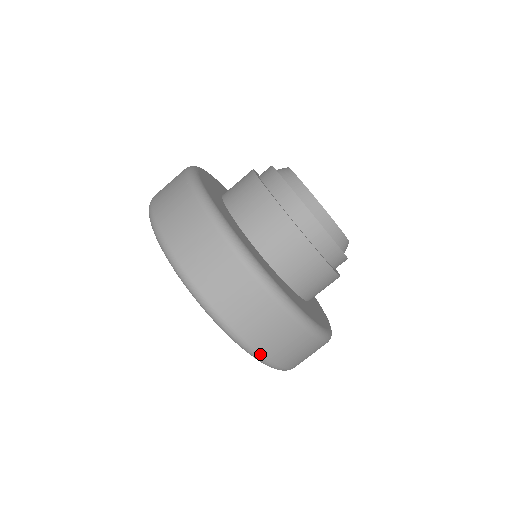
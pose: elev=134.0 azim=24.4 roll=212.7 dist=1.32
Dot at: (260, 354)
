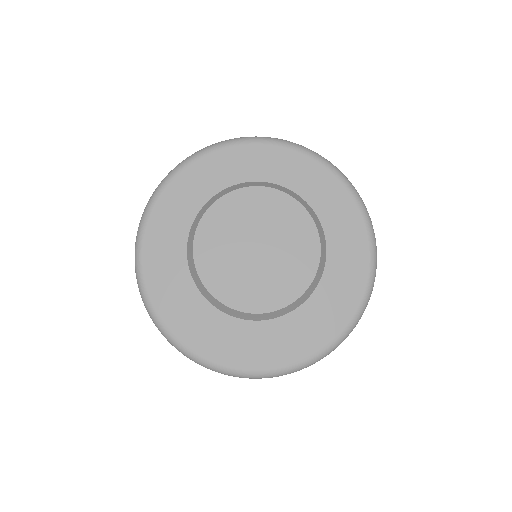
Dot at: occluded
